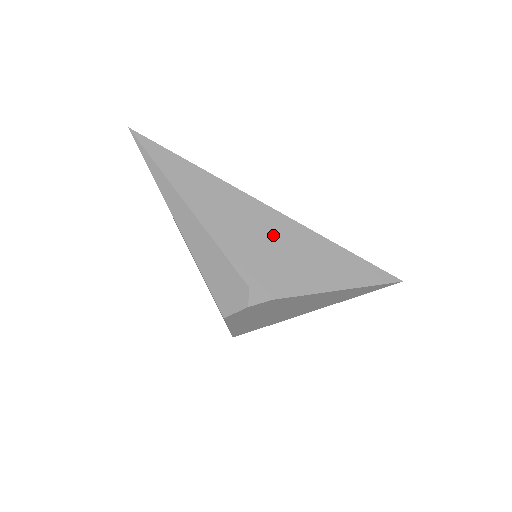
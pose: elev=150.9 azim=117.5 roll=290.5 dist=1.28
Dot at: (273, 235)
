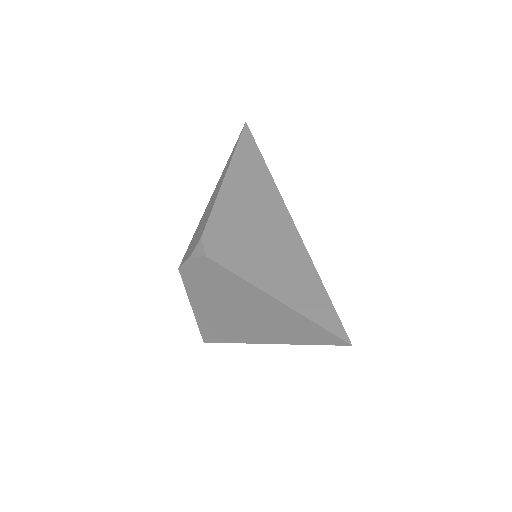
Dot at: (264, 222)
